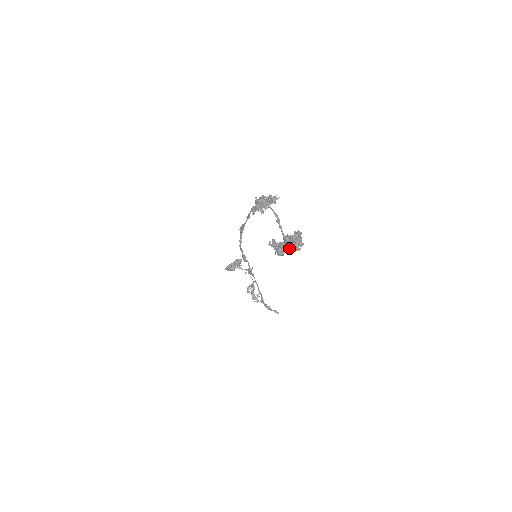
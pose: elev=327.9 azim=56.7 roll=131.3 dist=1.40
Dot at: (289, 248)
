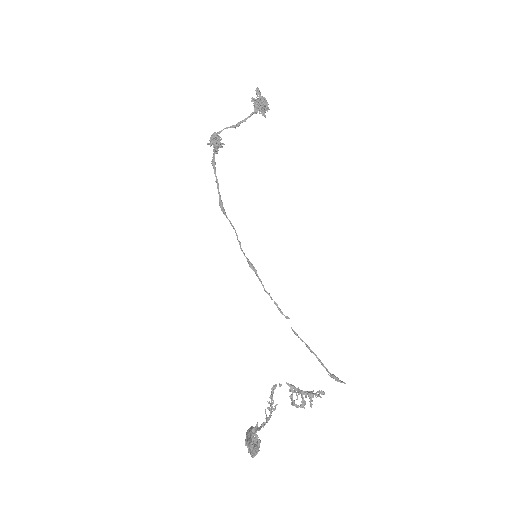
Dot at: occluded
